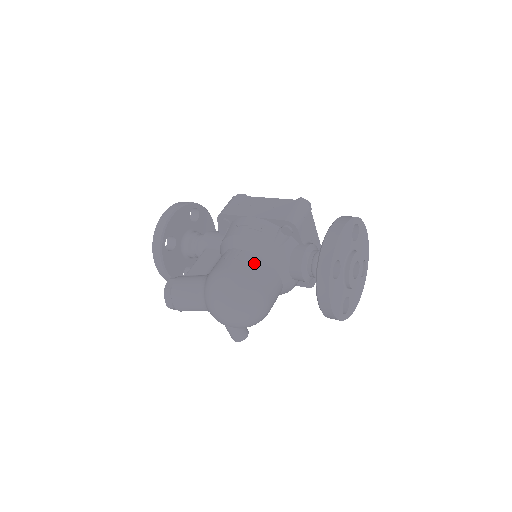
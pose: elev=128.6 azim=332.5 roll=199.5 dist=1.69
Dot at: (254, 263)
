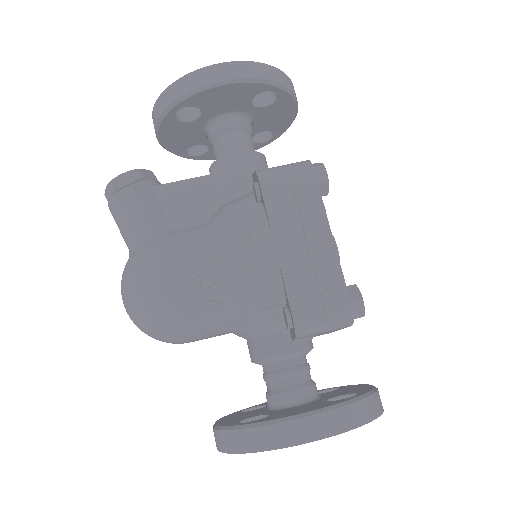
Dot at: (206, 305)
